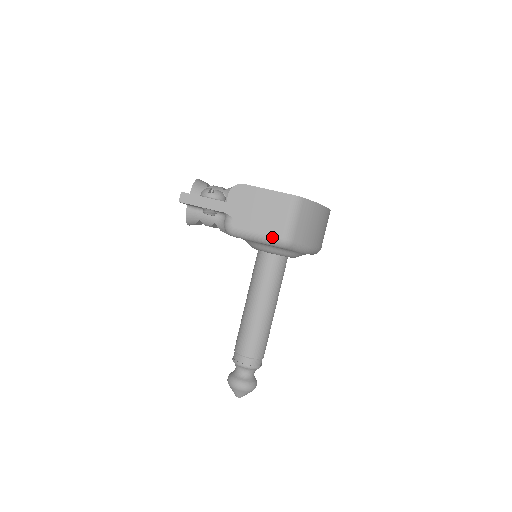
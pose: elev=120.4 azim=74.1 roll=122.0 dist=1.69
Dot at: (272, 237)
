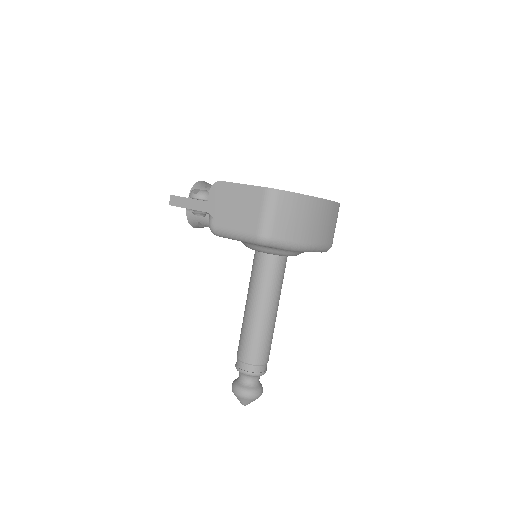
Dot at: (249, 234)
